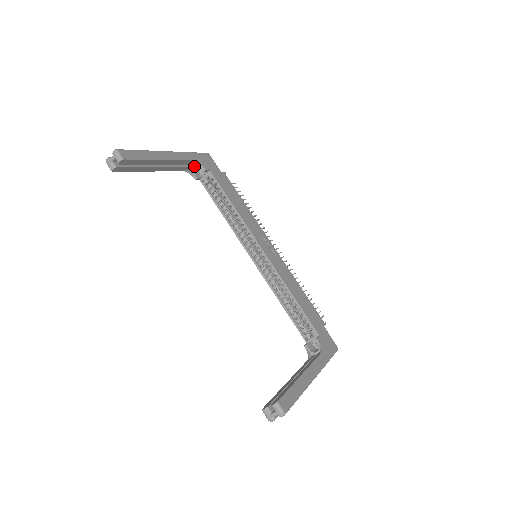
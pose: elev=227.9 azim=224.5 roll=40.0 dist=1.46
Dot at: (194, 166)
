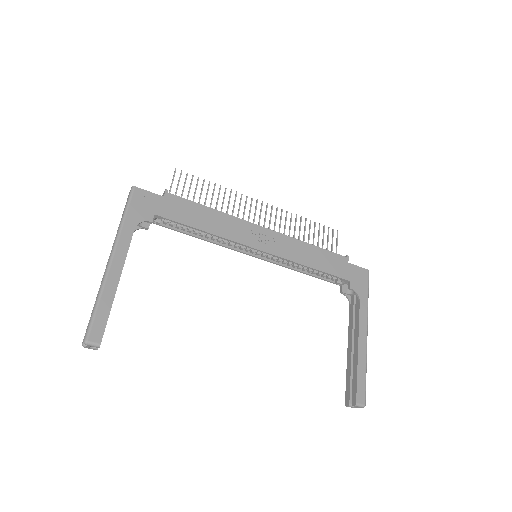
Dot at: occluded
